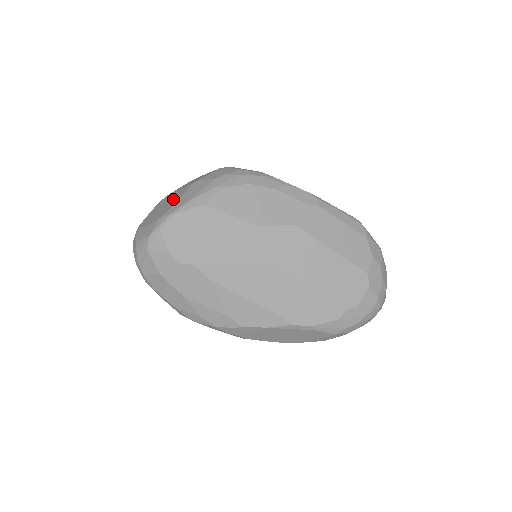
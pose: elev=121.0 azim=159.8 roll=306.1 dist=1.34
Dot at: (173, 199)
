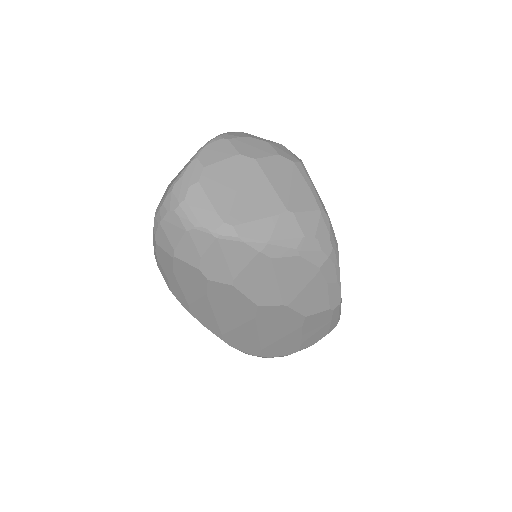
Dot at: (256, 201)
